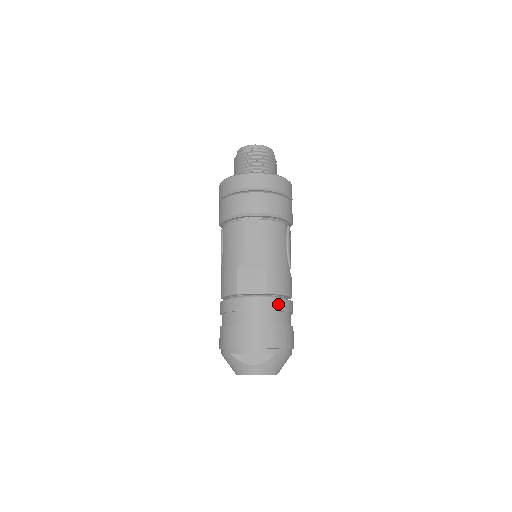
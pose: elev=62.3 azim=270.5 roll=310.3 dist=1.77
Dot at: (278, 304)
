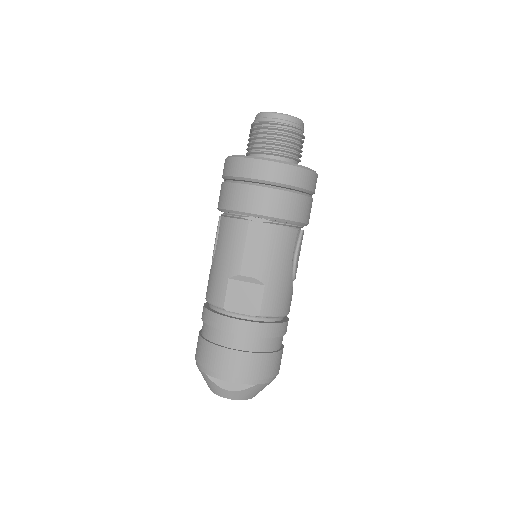
Dot at: (270, 330)
